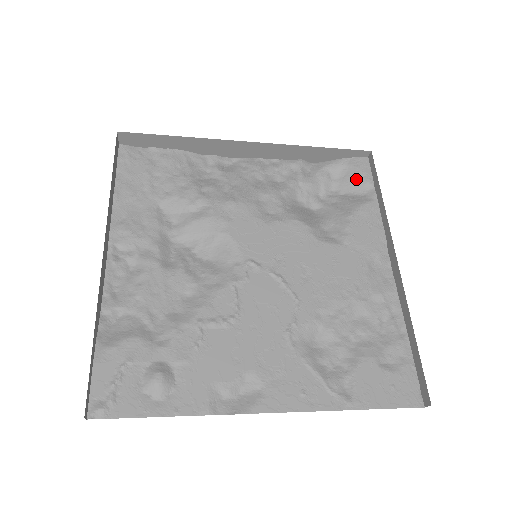
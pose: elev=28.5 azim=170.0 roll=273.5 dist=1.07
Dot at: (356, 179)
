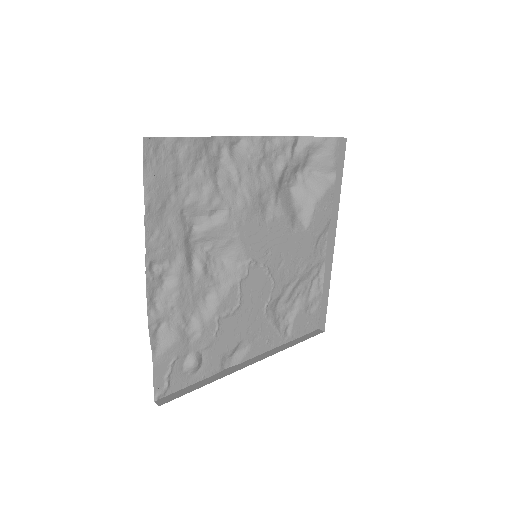
Dot at: (327, 161)
